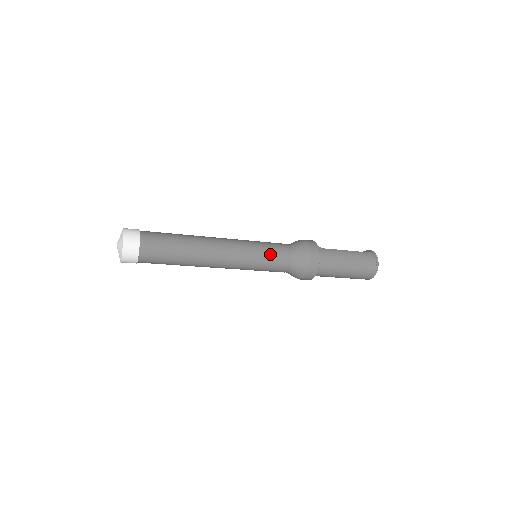
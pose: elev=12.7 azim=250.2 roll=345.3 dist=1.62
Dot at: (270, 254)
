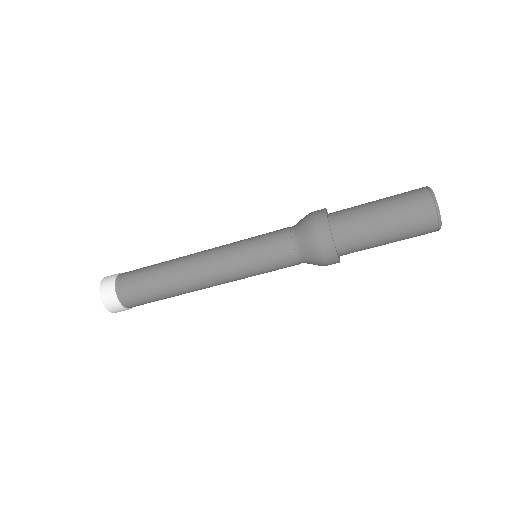
Dot at: (261, 239)
